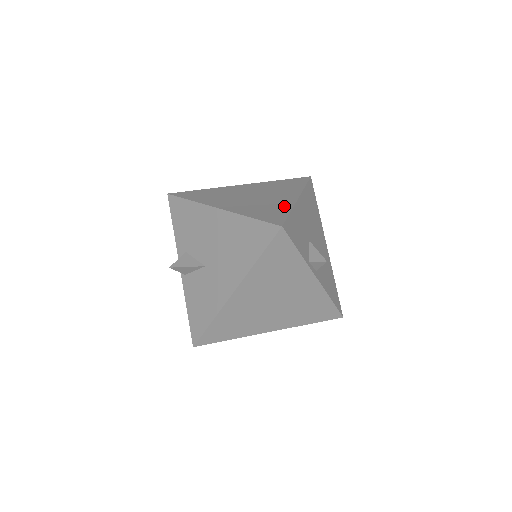
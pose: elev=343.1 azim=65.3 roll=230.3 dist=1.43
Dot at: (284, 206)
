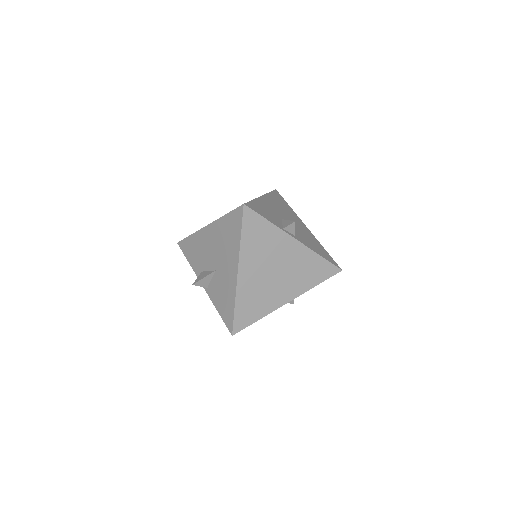
Dot at: occluded
